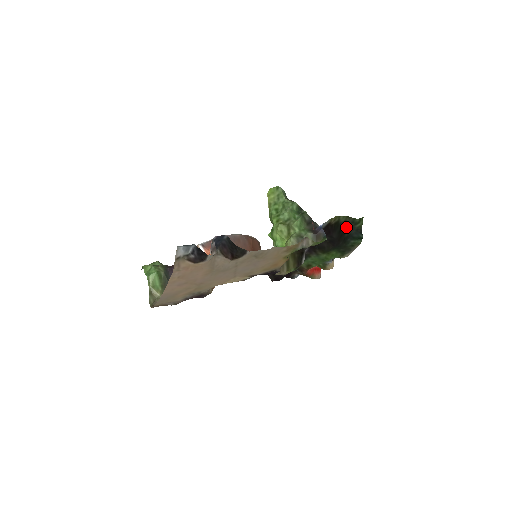
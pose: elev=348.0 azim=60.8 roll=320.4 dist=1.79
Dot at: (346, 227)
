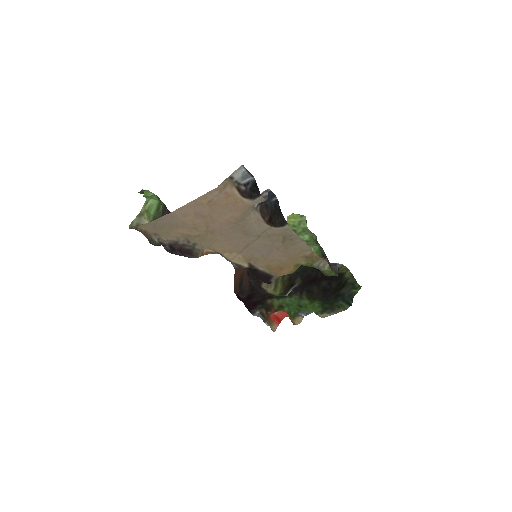
Dot at: (345, 285)
